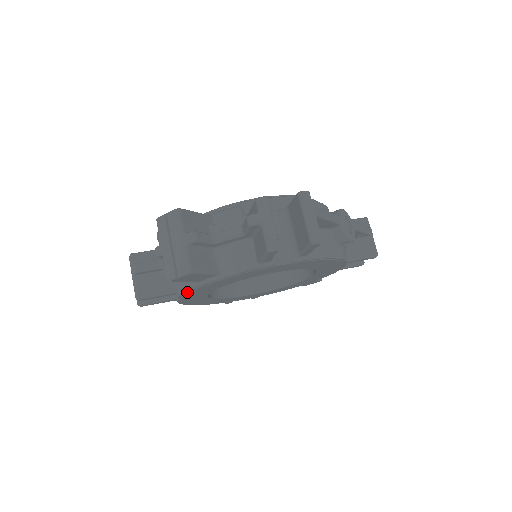
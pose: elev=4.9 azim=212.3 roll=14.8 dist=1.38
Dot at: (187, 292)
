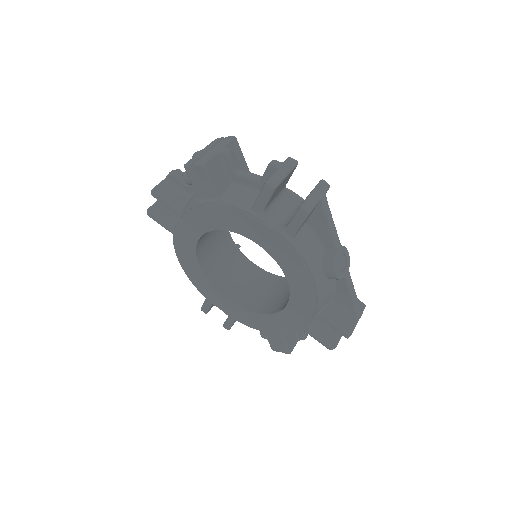
Dot at: (187, 211)
